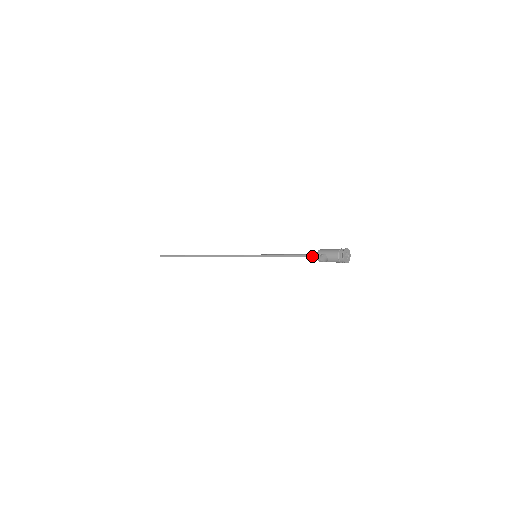
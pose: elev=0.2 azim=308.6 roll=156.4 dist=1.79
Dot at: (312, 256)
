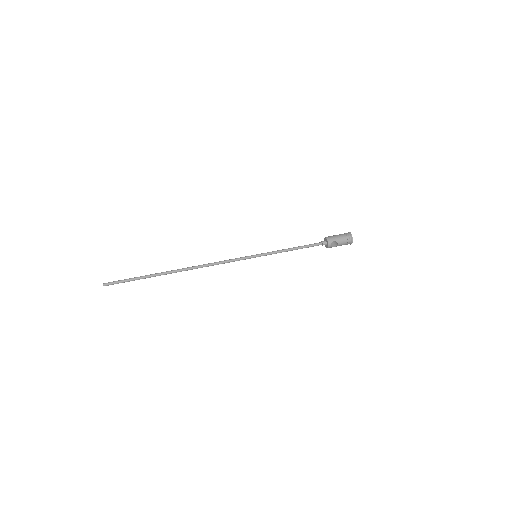
Dot at: occluded
